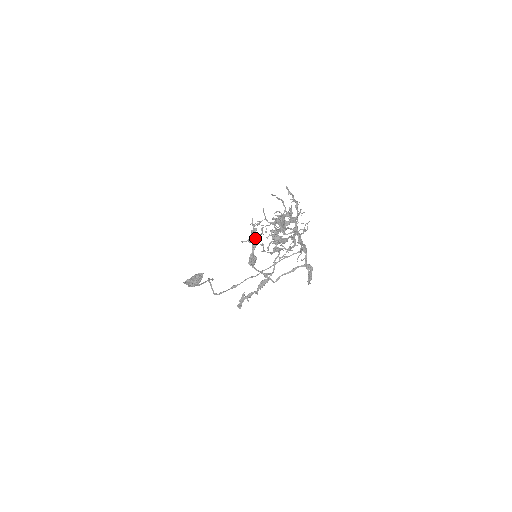
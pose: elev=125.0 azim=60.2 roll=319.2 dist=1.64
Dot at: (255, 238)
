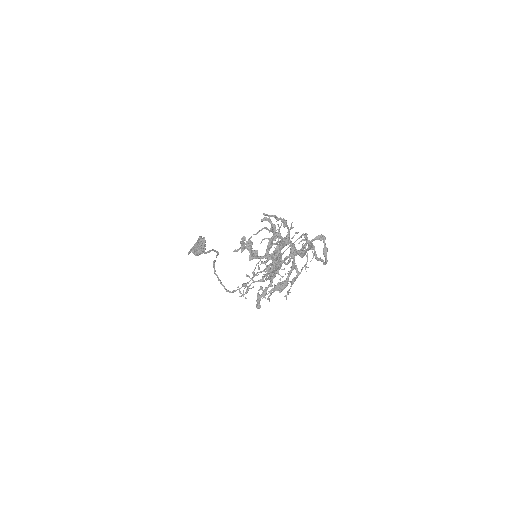
Dot at: occluded
